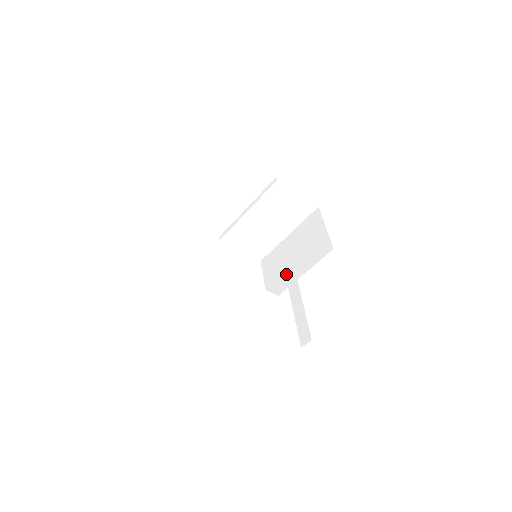
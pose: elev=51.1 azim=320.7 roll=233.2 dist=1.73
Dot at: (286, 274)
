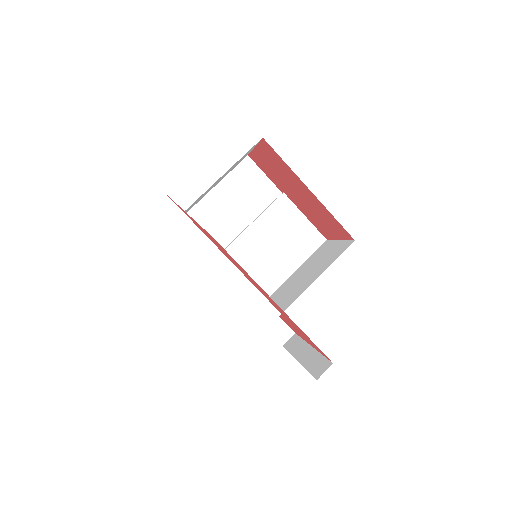
Dot at: (291, 294)
